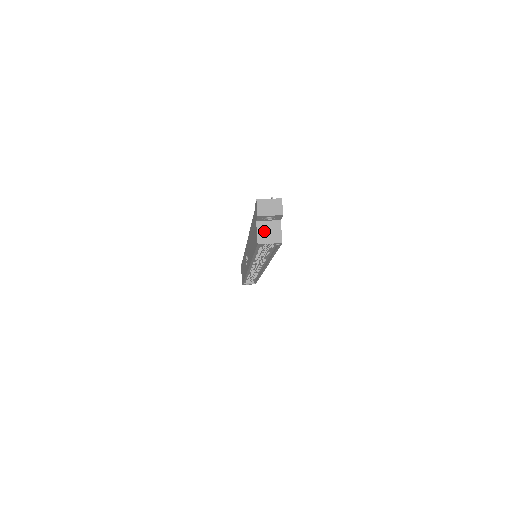
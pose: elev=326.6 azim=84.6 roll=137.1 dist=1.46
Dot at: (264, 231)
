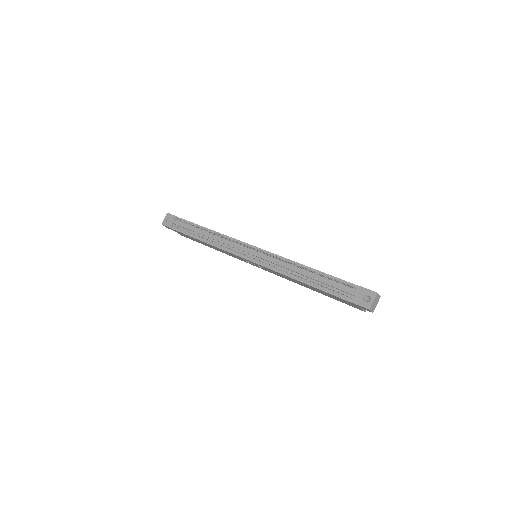
Dot at: occluded
